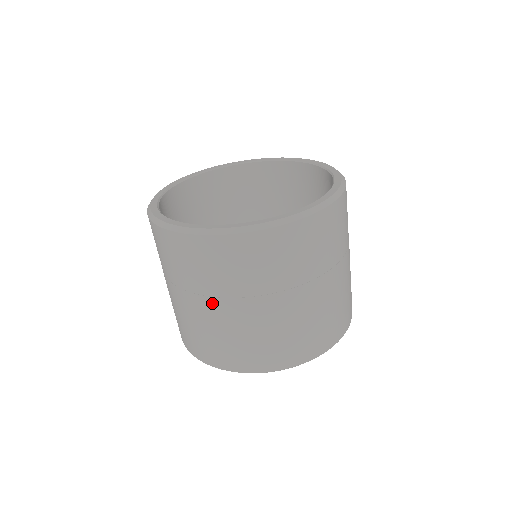
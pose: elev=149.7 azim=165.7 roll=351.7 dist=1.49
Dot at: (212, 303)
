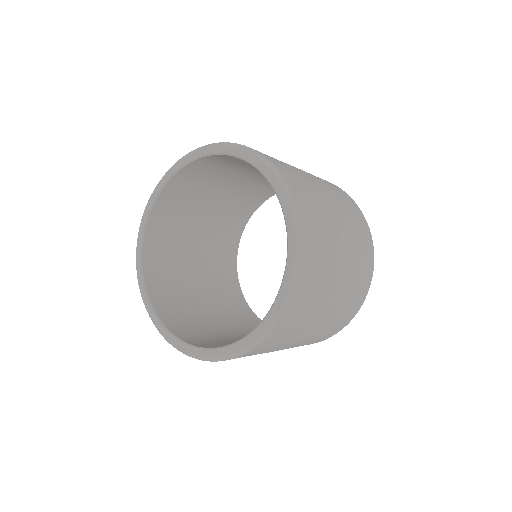
Dot at: occluded
